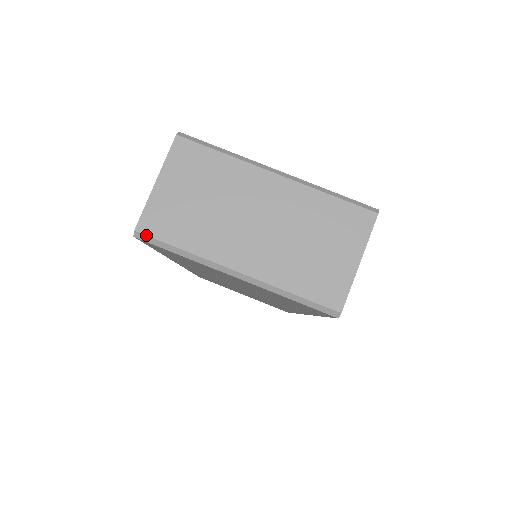
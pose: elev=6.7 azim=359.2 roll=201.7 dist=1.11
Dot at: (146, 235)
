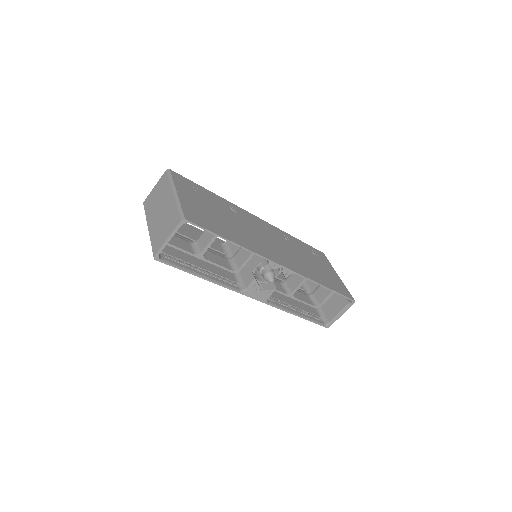
Dot at: (144, 205)
